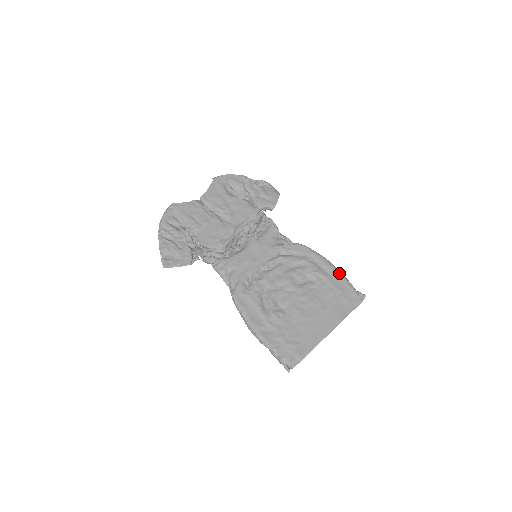
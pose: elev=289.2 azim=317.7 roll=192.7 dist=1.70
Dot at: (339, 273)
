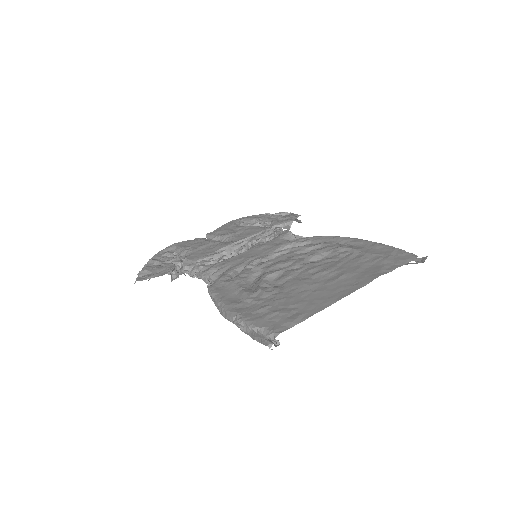
Dot at: (376, 243)
